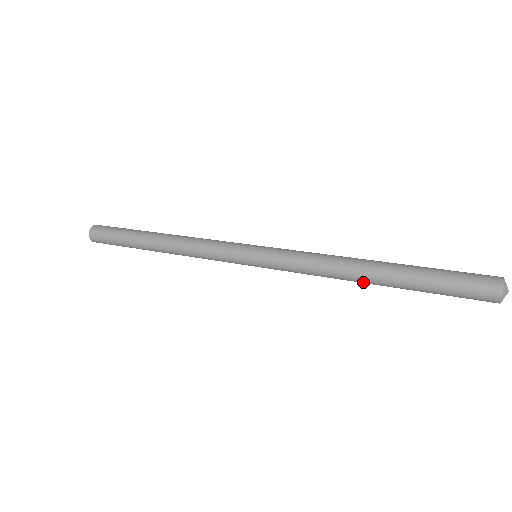
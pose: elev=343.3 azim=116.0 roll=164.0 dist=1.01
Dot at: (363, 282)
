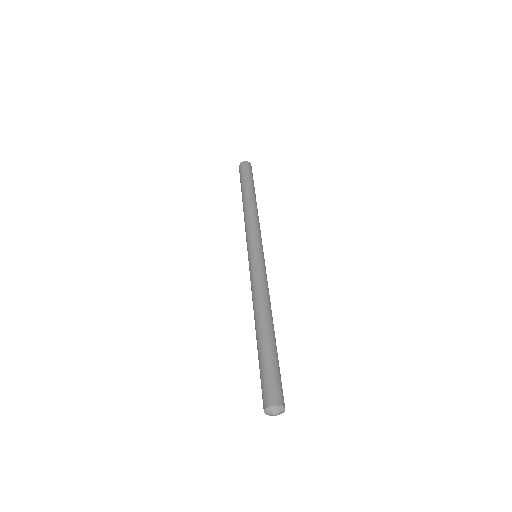
Dot at: occluded
